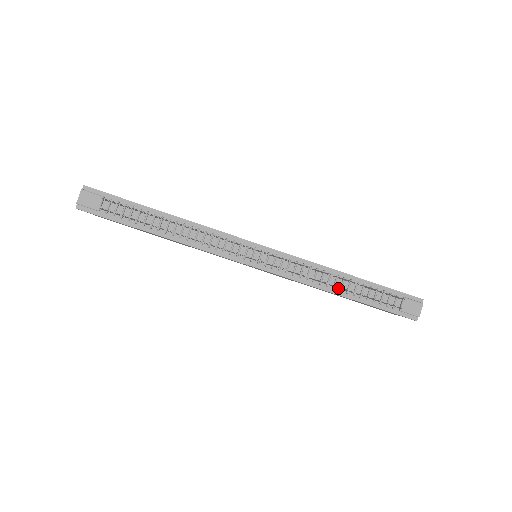
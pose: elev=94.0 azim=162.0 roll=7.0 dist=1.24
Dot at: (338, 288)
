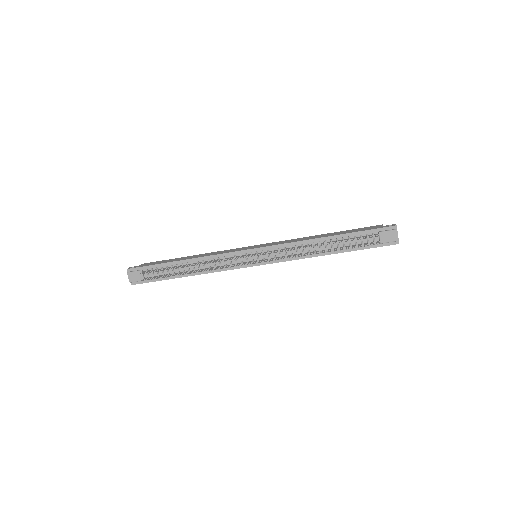
Dot at: (324, 250)
